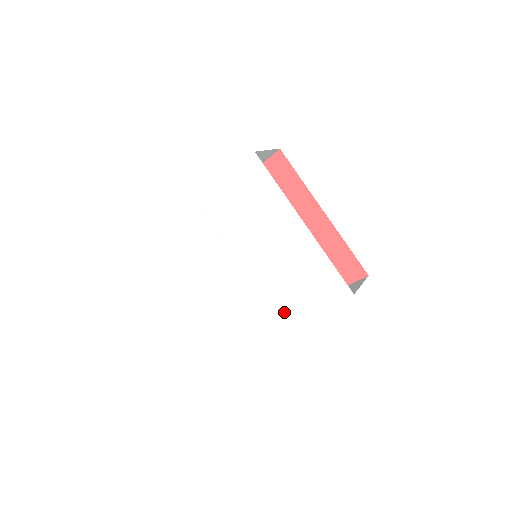
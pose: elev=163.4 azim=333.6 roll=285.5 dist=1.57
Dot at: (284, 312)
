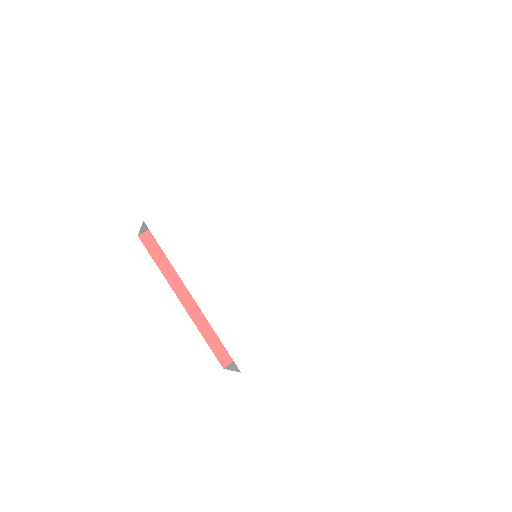
Dot at: (309, 303)
